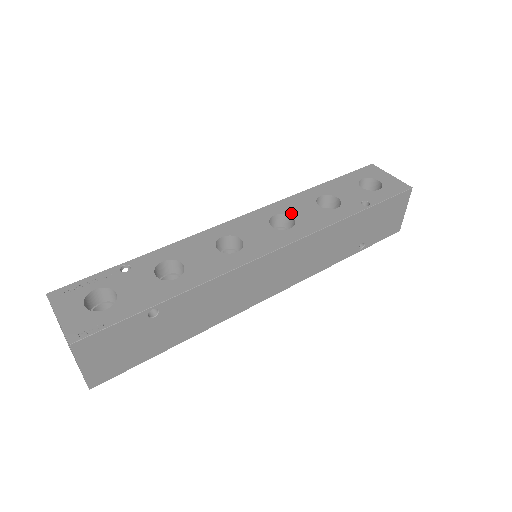
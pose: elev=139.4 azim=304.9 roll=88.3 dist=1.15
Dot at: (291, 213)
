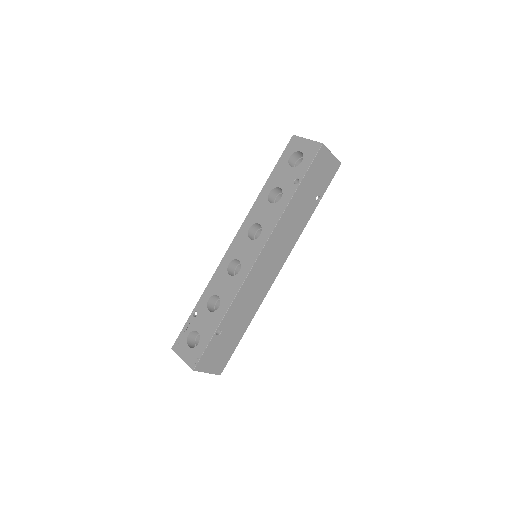
Dot at: (257, 221)
